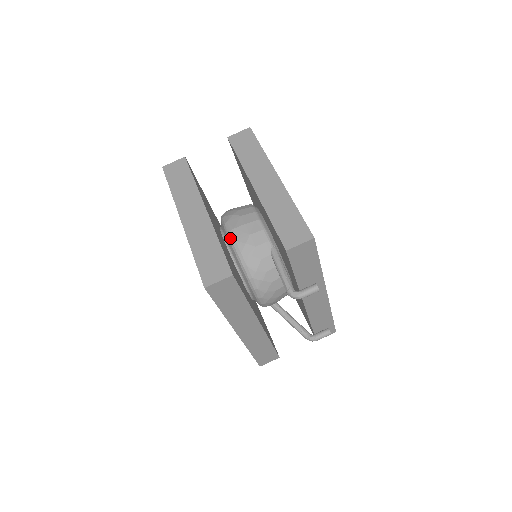
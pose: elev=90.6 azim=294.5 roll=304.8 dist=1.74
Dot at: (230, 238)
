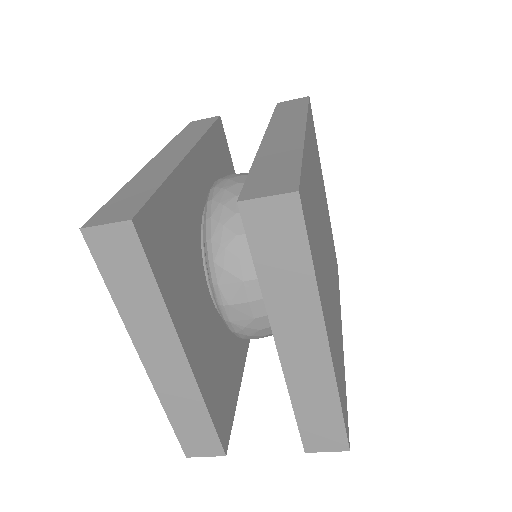
Dot at: (221, 313)
